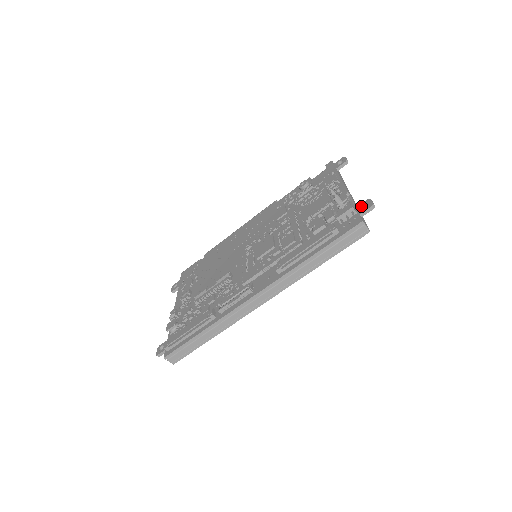
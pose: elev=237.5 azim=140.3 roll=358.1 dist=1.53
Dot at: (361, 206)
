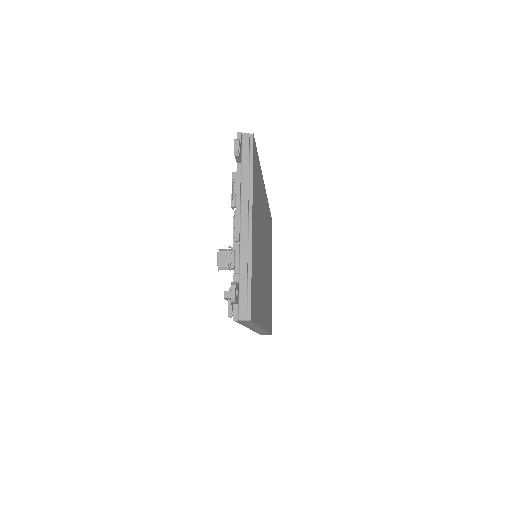
Dot at: occluded
